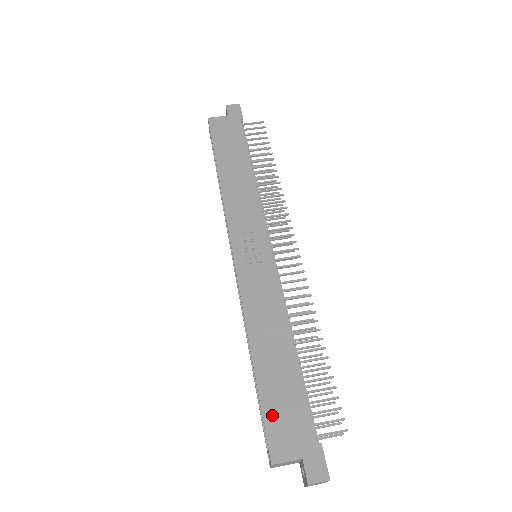
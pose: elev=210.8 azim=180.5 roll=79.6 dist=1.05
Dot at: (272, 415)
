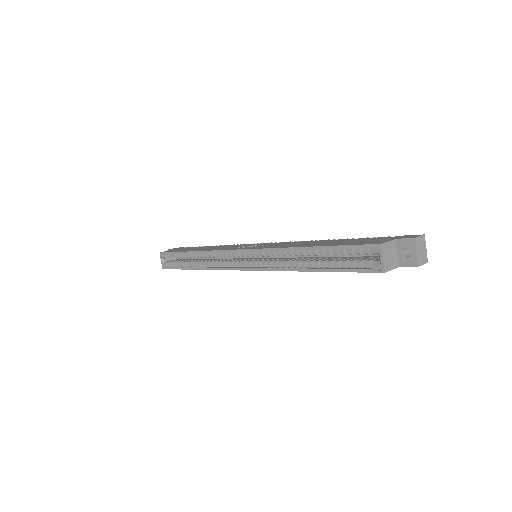
Dot at: (352, 243)
